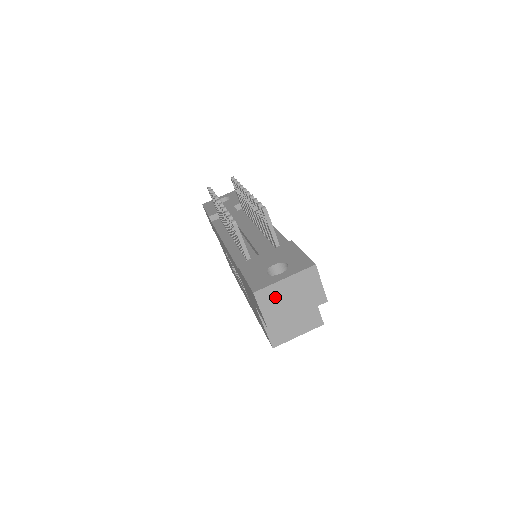
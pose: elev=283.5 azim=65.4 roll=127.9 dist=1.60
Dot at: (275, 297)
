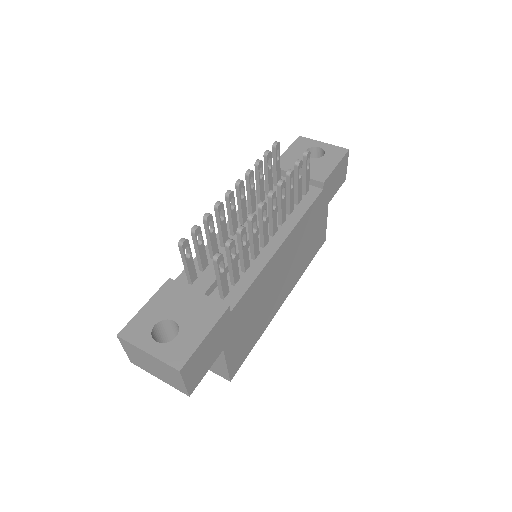
Dot at: (138, 354)
